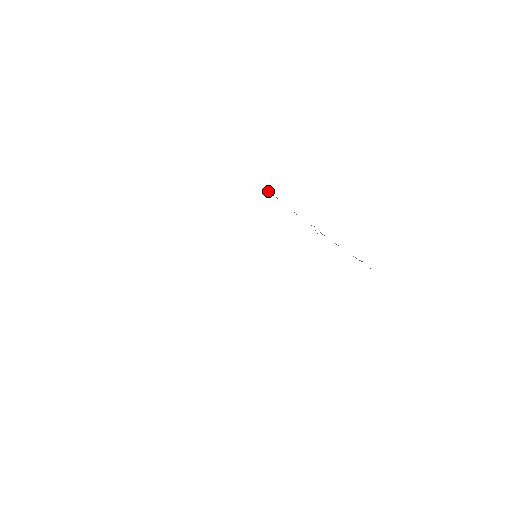
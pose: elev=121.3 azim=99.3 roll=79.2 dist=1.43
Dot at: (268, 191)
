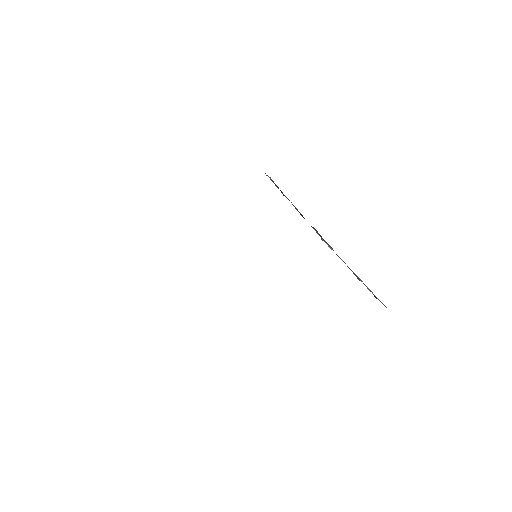
Dot at: occluded
